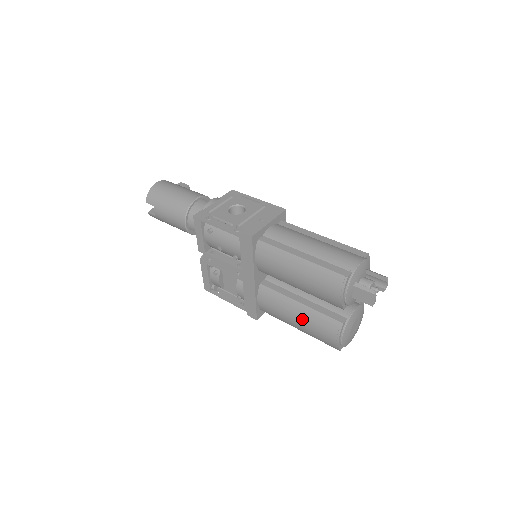
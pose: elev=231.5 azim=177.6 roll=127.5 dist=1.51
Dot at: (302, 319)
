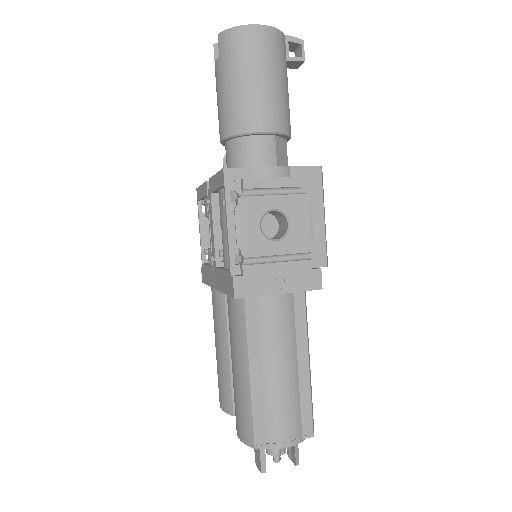
Dot at: (219, 358)
